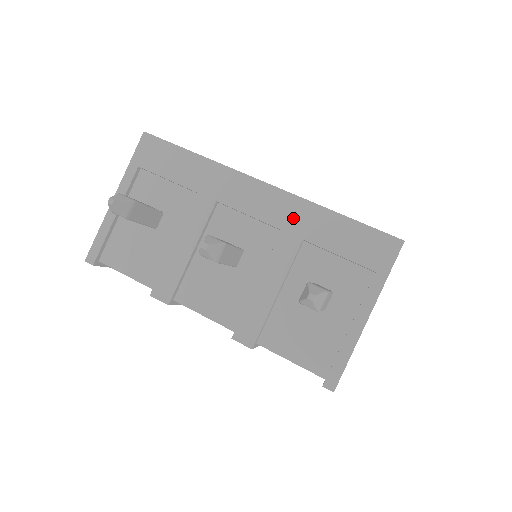
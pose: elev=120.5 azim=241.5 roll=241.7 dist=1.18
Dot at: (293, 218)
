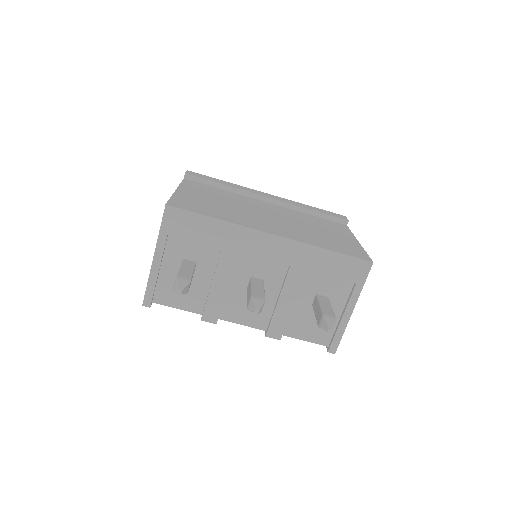
Dot at: (297, 257)
